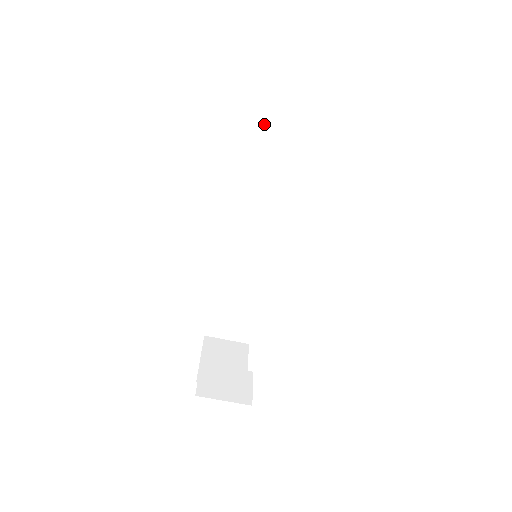
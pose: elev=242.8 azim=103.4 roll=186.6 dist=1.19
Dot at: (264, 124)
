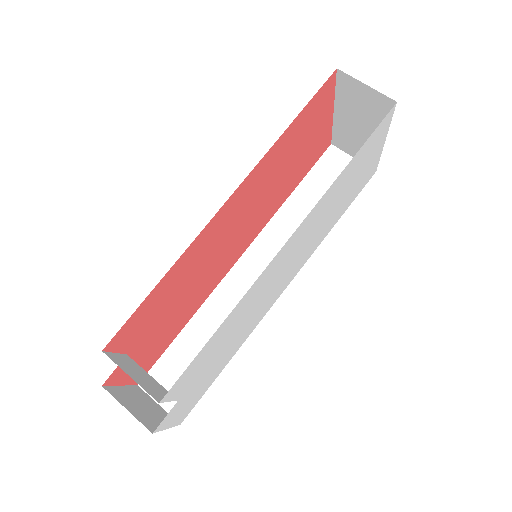
Dot at: (312, 182)
